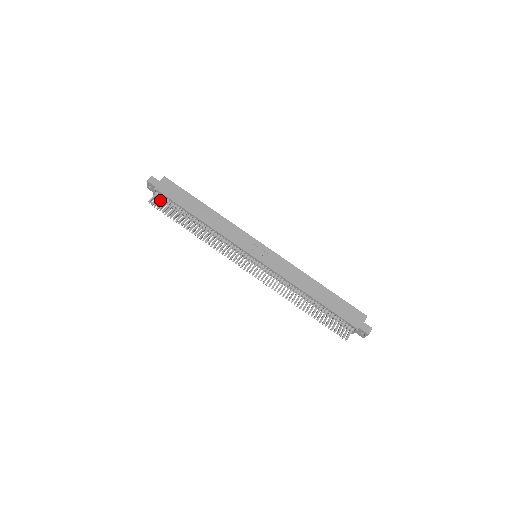
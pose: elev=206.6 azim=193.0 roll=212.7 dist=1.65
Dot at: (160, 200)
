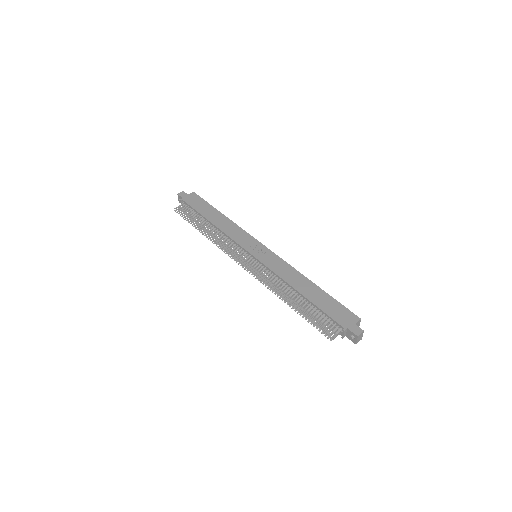
Dot at: (184, 208)
